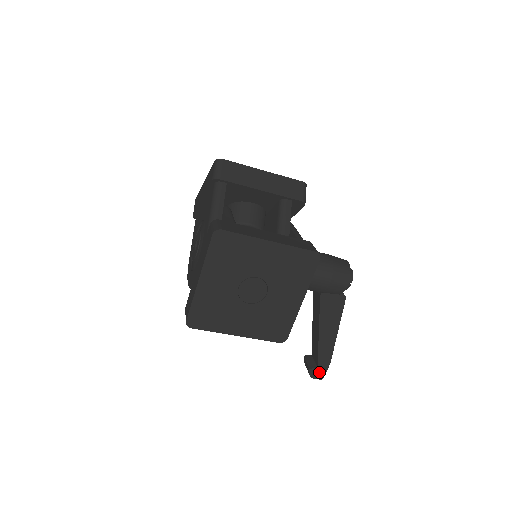
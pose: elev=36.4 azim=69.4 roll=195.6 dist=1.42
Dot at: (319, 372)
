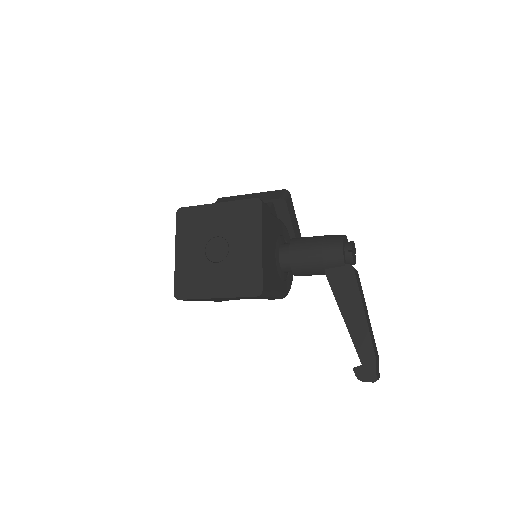
Dot at: (367, 371)
